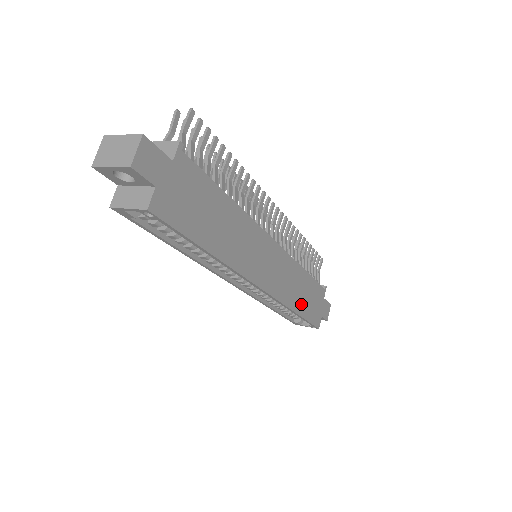
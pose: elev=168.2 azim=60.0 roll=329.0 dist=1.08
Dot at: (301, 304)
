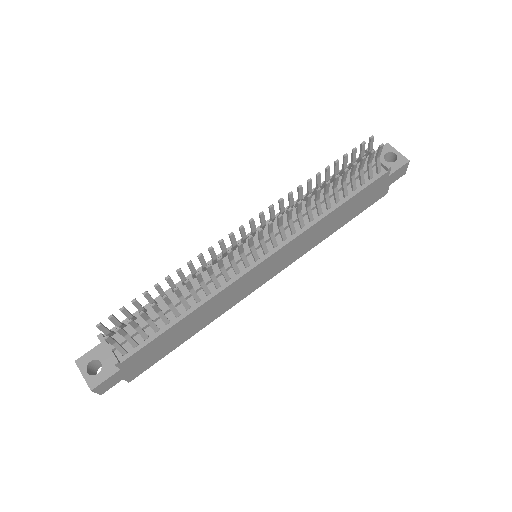
Dot at: (339, 223)
